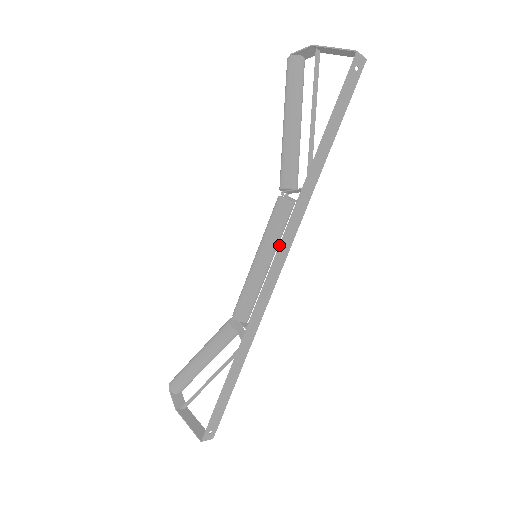
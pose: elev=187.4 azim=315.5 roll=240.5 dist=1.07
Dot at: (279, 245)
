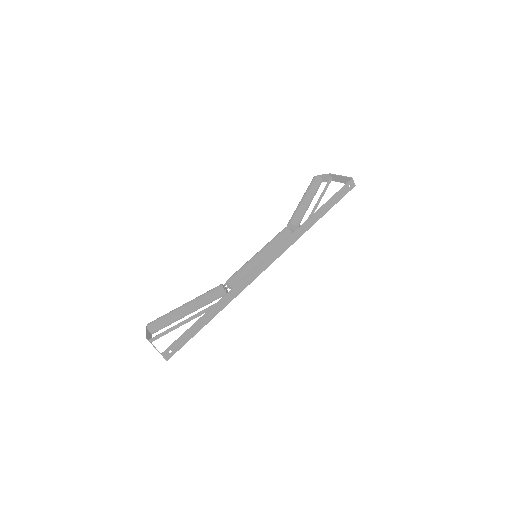
Dot at: (276, 248)
